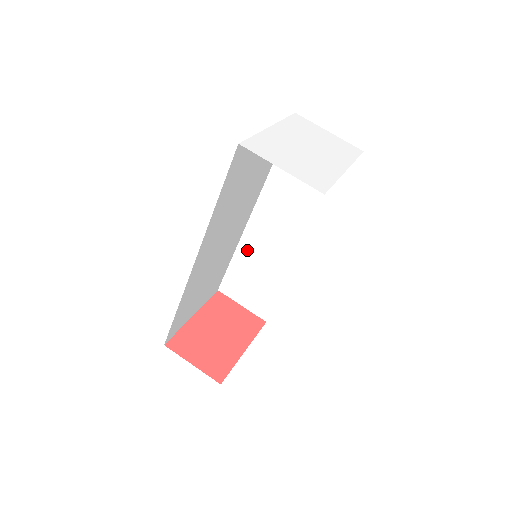
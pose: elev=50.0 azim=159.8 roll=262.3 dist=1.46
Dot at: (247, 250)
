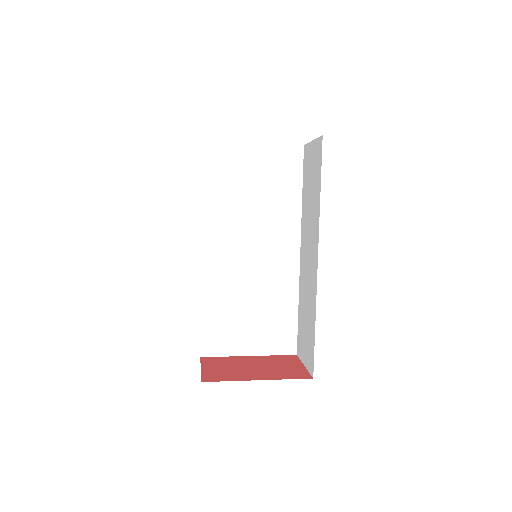
Dot at: (302, 292)
